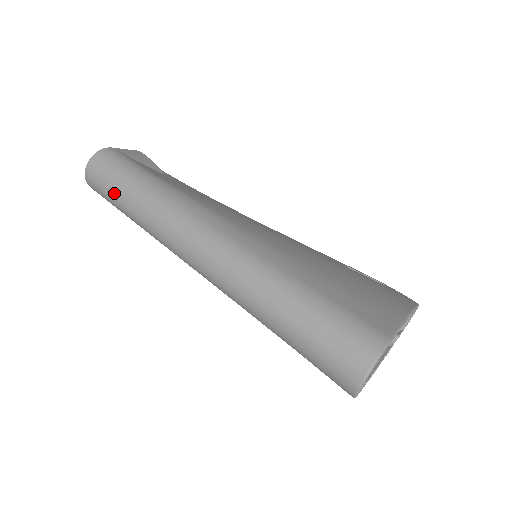
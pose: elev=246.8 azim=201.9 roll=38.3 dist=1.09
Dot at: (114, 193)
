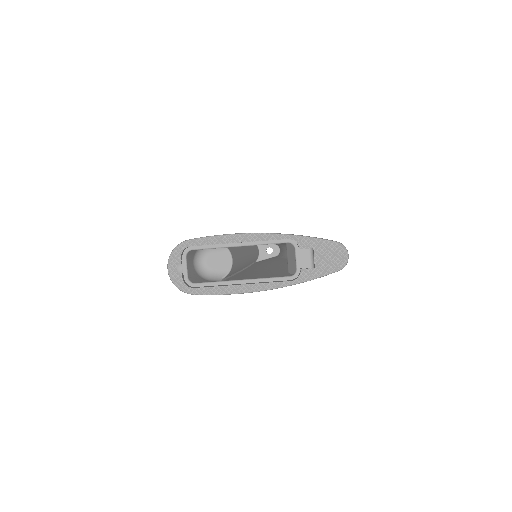
Dot at: occluded
